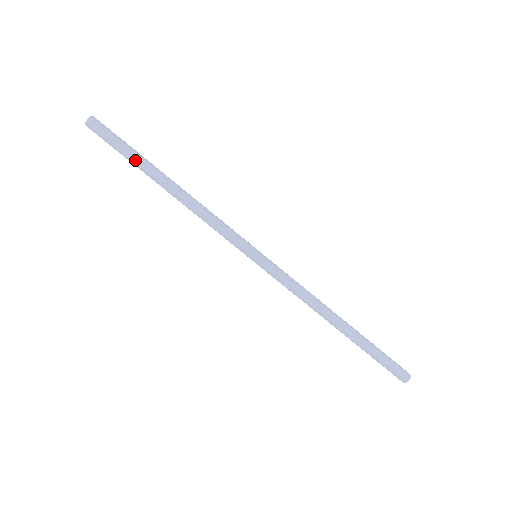
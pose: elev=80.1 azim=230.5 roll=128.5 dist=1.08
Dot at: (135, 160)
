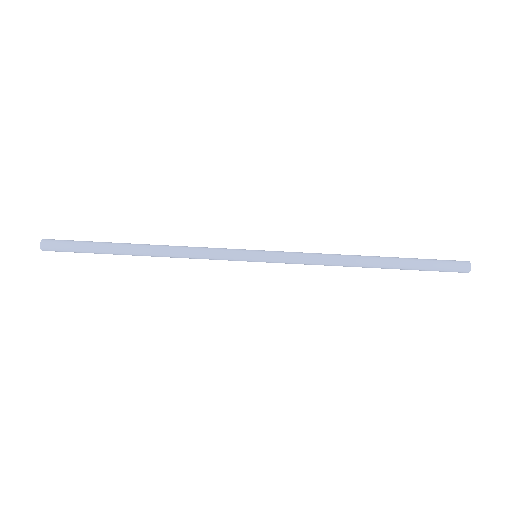
Dot at: (101, 253)
